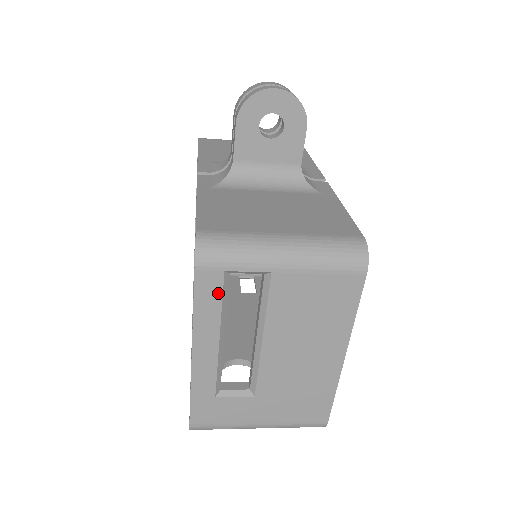
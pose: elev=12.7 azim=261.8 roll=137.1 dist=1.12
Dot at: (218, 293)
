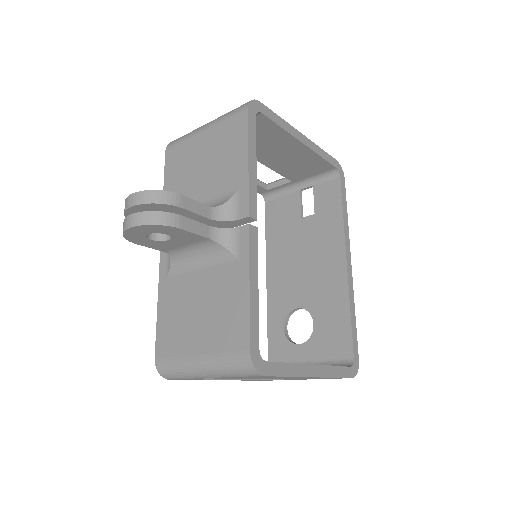
Dot at: (195, 379)
